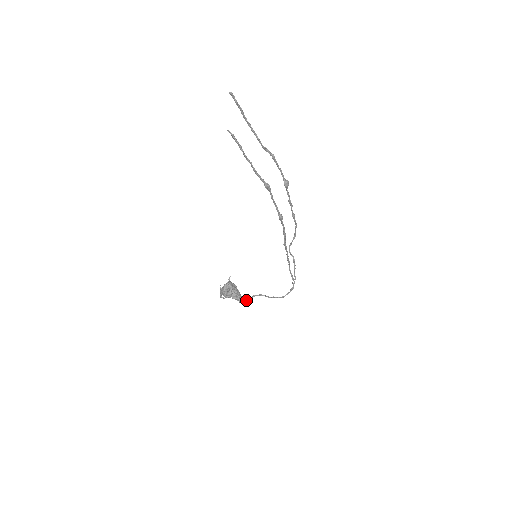
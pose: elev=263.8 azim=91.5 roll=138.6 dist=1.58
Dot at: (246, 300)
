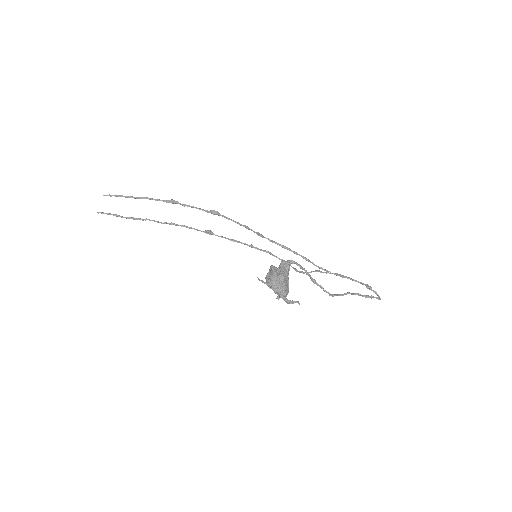
Dot at: (324, 291)
